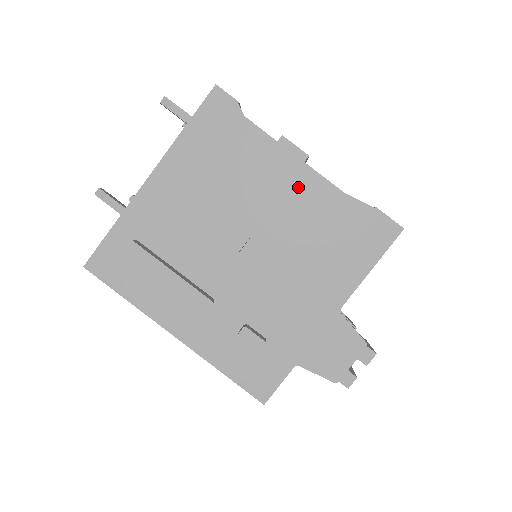
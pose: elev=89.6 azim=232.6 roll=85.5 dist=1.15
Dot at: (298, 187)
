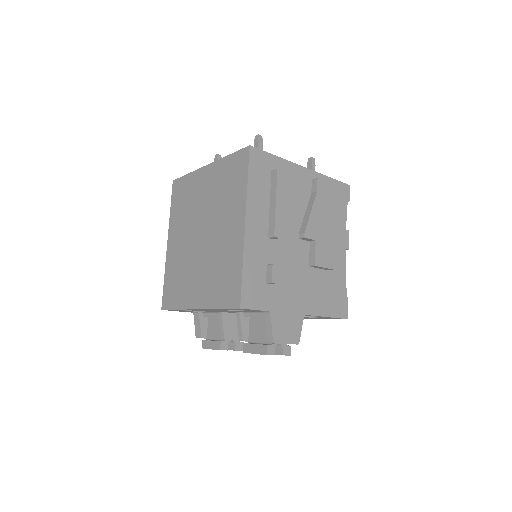
Dot at: (337, 252)
